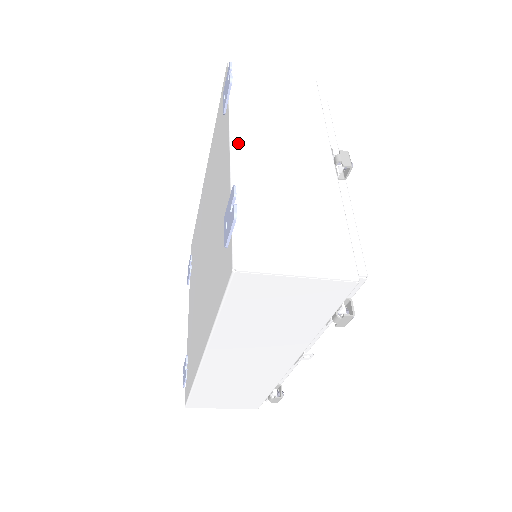
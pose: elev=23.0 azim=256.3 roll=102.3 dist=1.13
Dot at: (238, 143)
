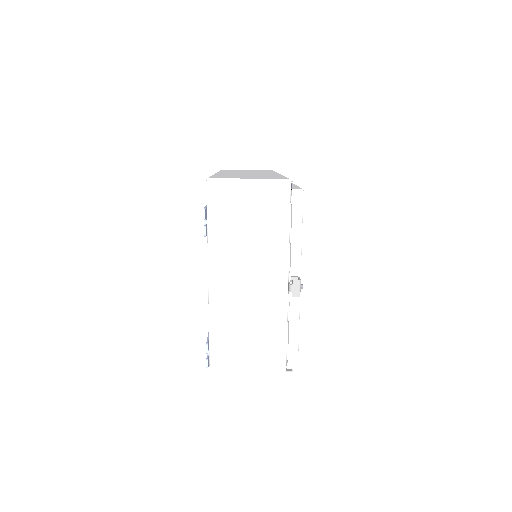
Dot at: (214, 284)
